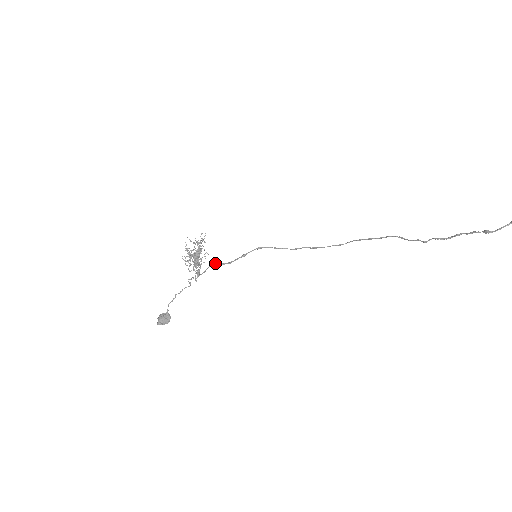
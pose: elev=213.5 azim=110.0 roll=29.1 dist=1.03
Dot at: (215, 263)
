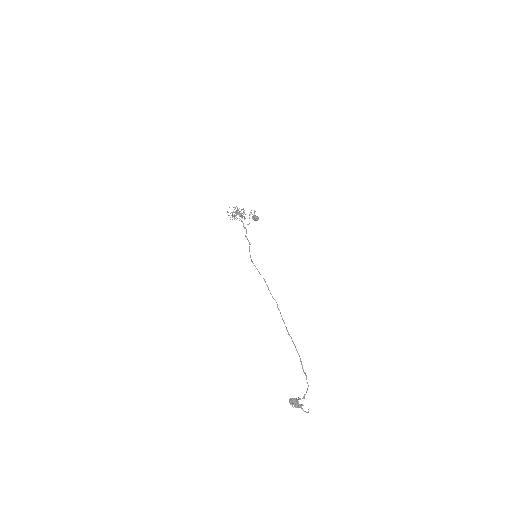
Dot at: (246, 237)
